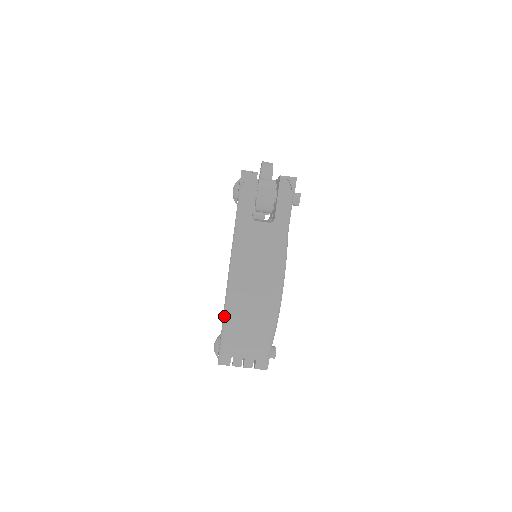
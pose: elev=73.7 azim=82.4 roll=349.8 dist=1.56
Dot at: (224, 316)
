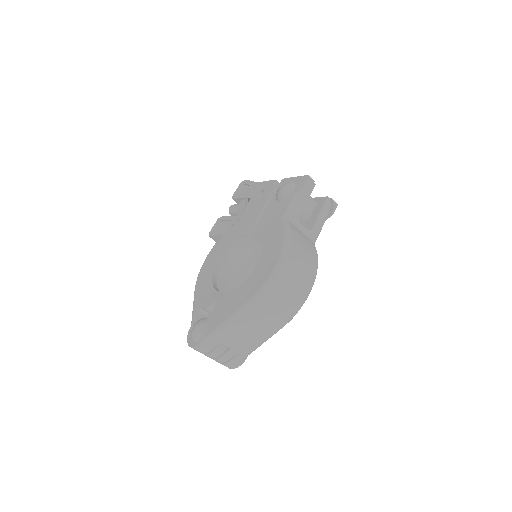
Dot at: (258, 294)
